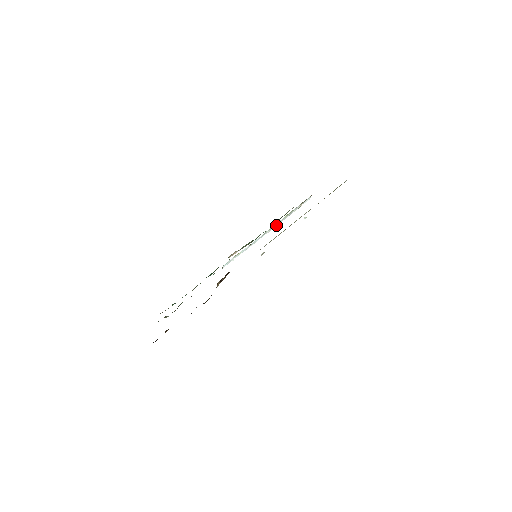
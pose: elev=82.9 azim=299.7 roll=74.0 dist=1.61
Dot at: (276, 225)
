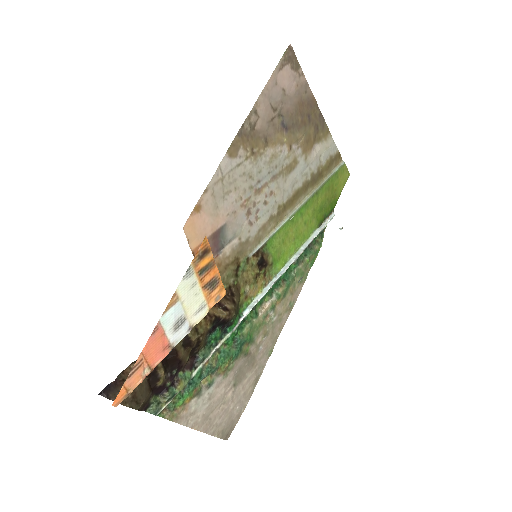
Dot at: (302, 250)
